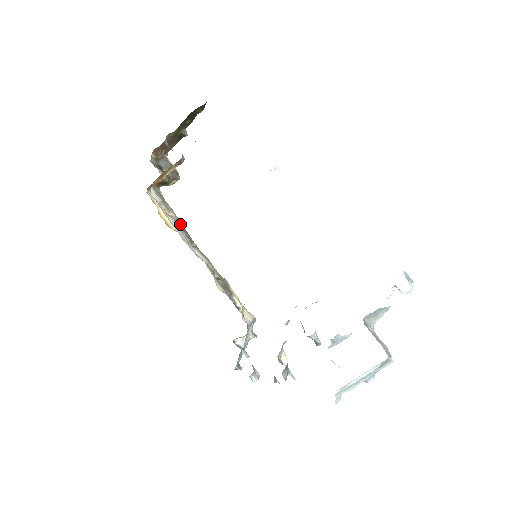
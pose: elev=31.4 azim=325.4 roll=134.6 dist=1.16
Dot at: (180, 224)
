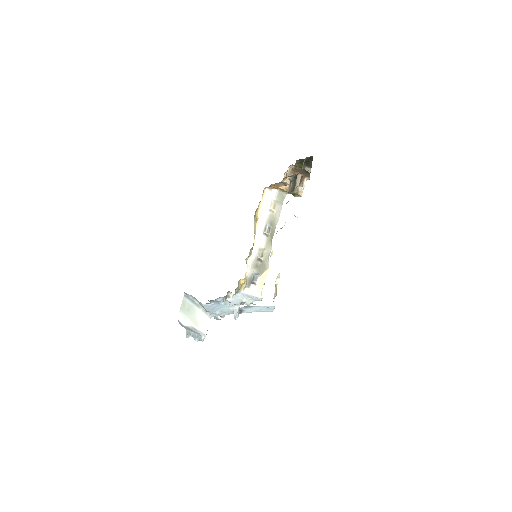
Dot at: (275, 219)
